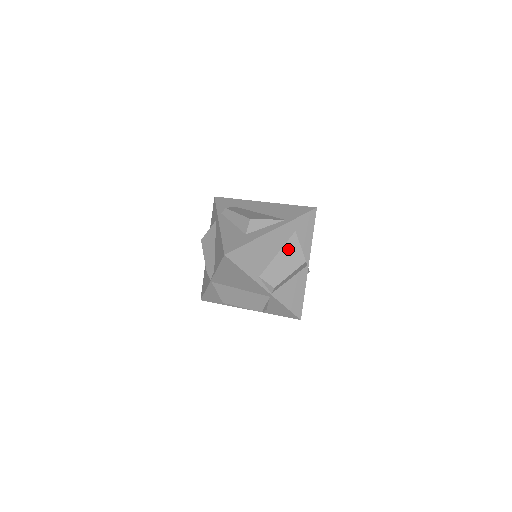
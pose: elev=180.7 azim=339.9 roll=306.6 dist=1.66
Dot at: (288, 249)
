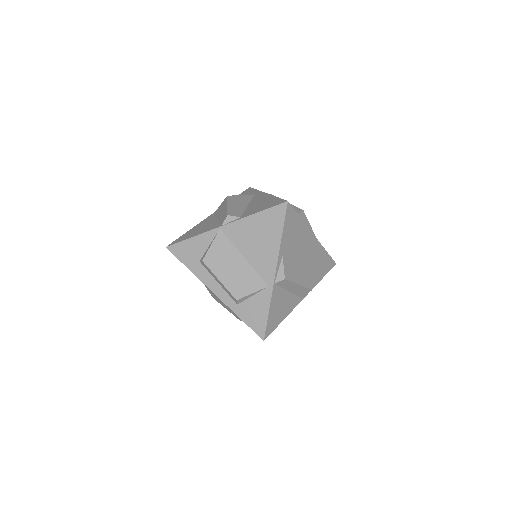
Dot at: (309, 264)
